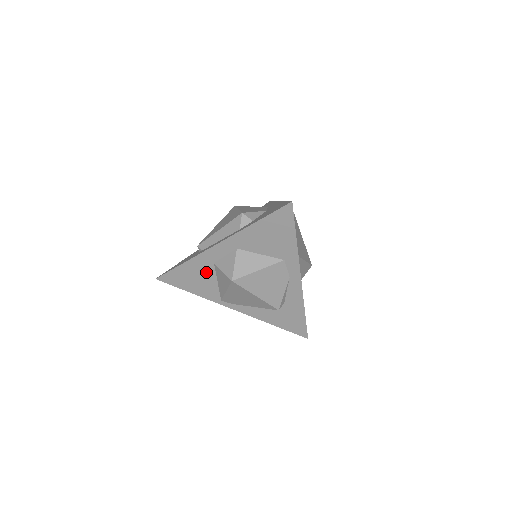
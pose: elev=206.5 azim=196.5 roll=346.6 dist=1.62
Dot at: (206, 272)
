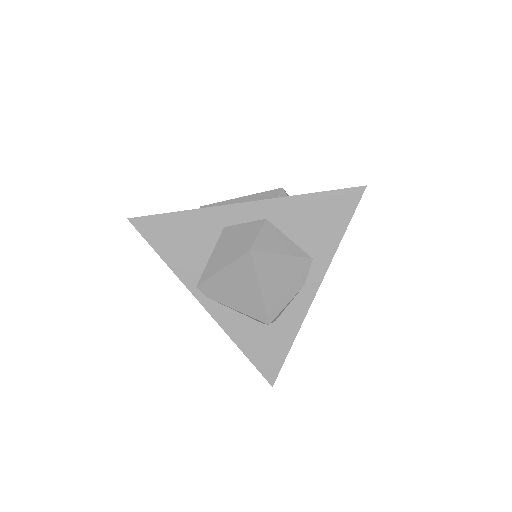
Dot at: (205, 236)
